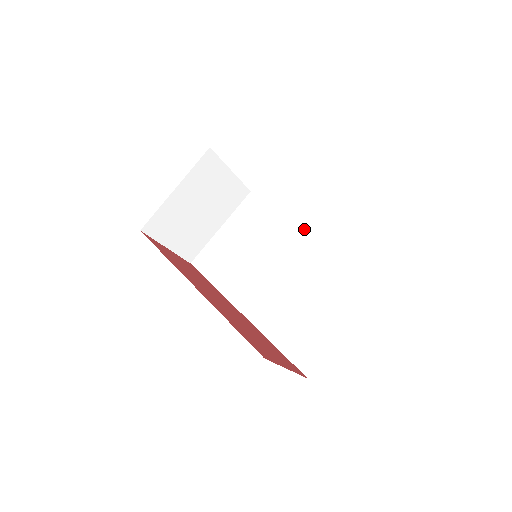
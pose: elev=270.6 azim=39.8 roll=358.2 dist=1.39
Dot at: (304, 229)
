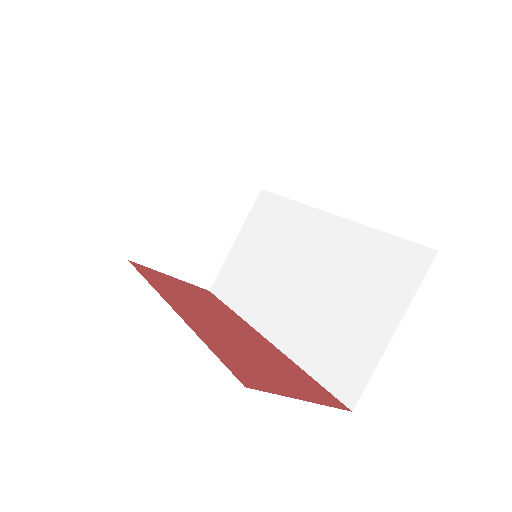
Dot at: (323, 211)
